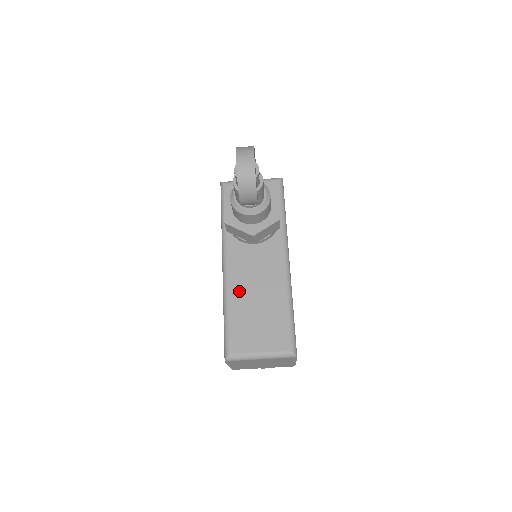
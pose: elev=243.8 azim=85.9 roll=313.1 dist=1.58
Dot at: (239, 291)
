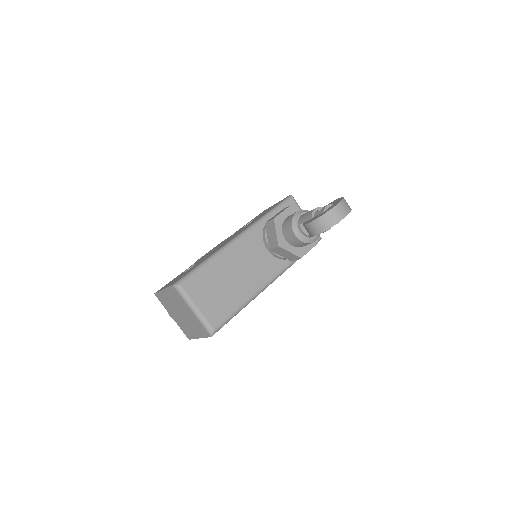
Dot at: (229, 261)
